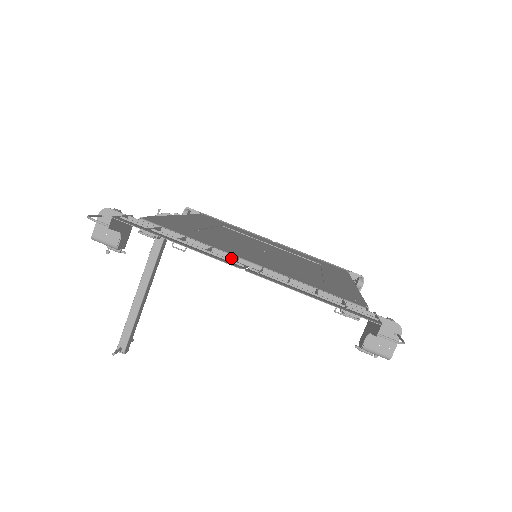
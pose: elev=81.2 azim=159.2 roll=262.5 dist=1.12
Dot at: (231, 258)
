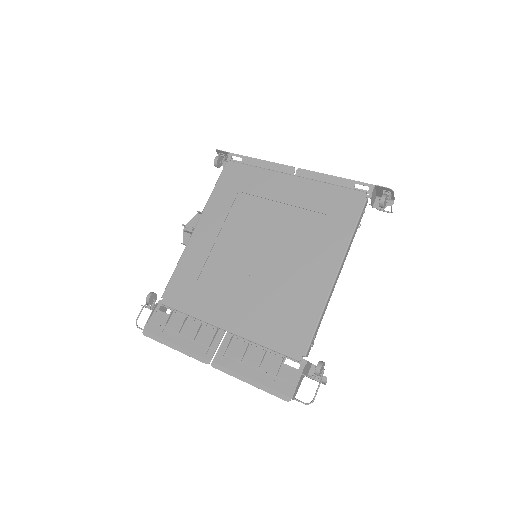
Dot at: (213, 328)
